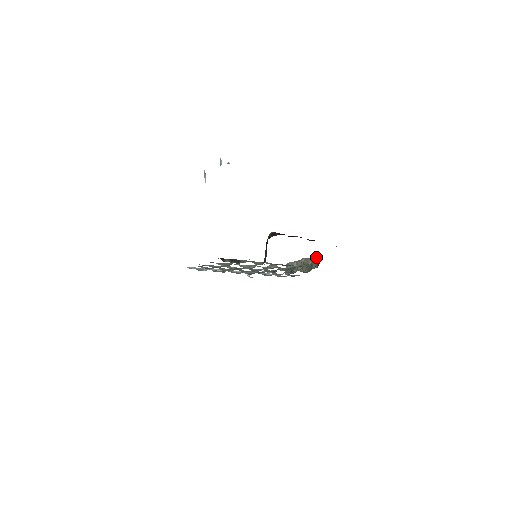
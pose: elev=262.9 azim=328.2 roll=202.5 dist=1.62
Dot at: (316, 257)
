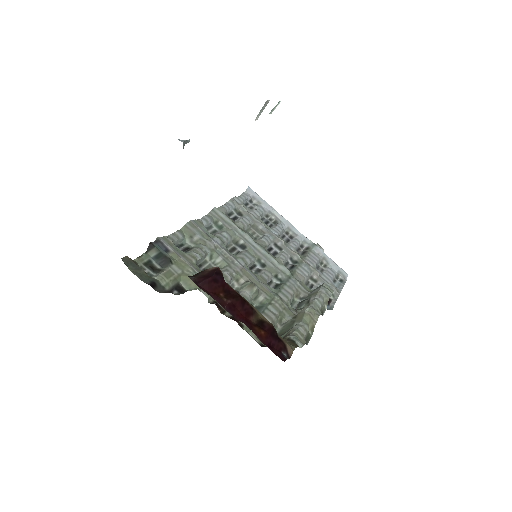
Dot at: (295, 329)
